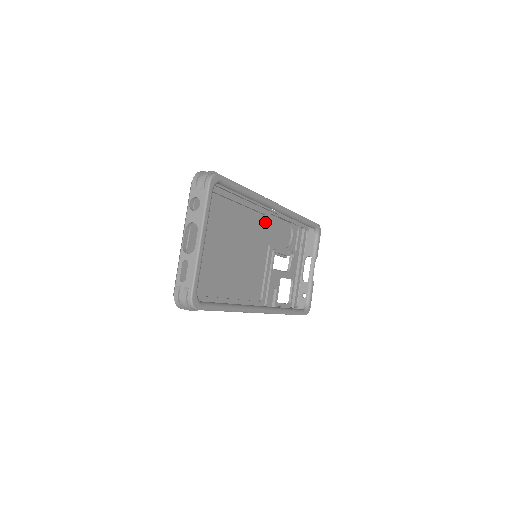
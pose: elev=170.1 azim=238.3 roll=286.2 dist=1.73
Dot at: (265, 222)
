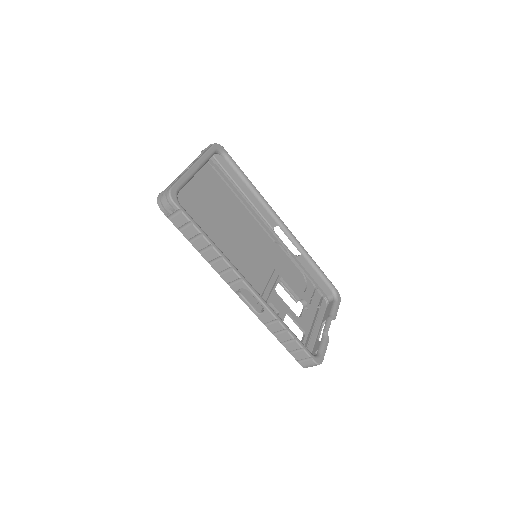
Dot at: (273, 248)
